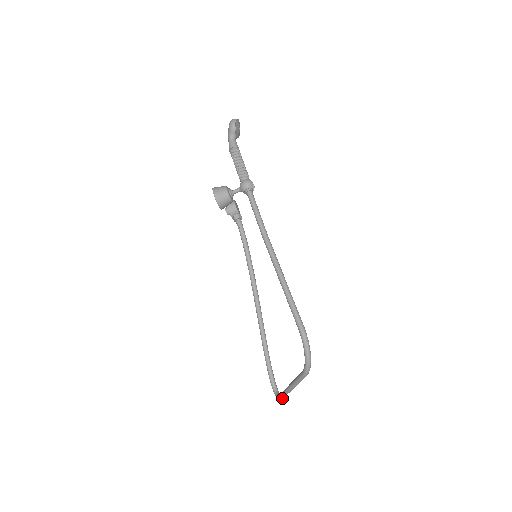
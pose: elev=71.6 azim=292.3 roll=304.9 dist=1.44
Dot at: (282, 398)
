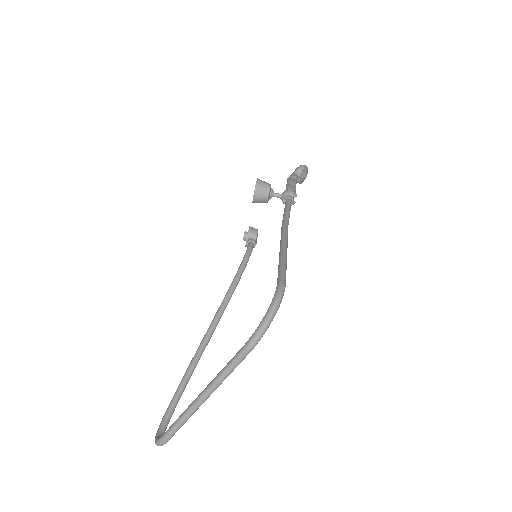
Dot at: (166, 437)
